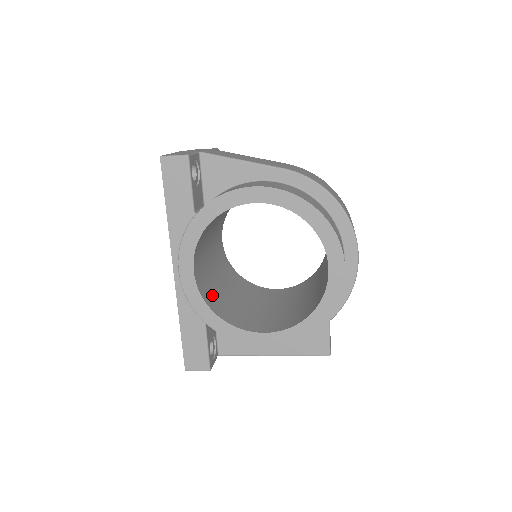
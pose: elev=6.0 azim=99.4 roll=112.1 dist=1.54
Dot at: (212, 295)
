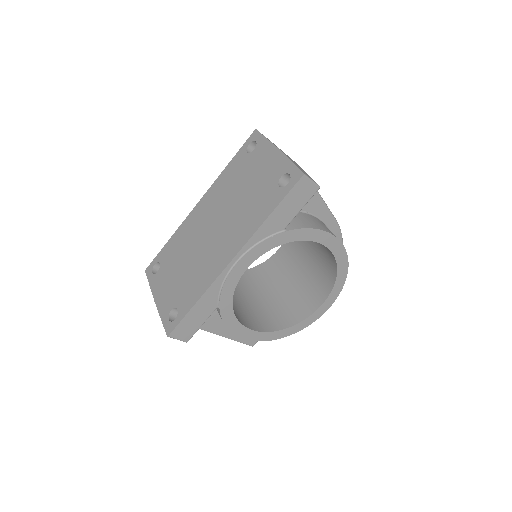
Dot at: occluded
